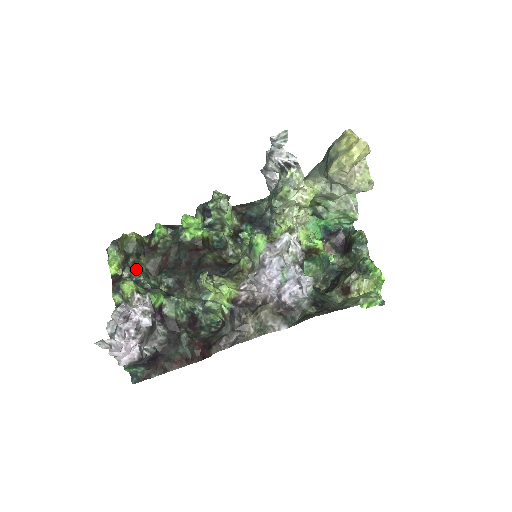
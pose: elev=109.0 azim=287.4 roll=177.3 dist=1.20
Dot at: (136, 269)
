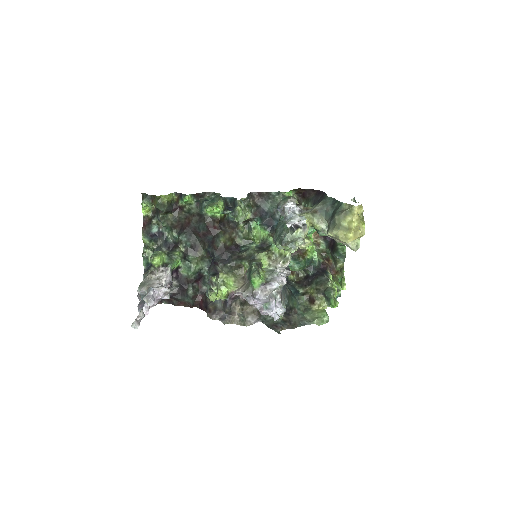
Dot at: (163, 225)
